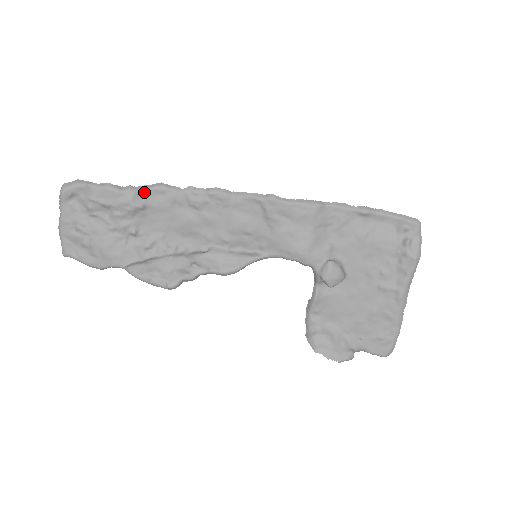
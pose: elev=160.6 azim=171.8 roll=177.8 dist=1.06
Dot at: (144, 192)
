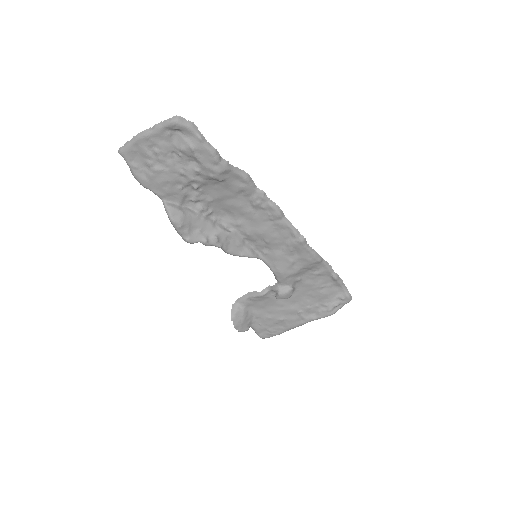
Dot at: (232, 172)
